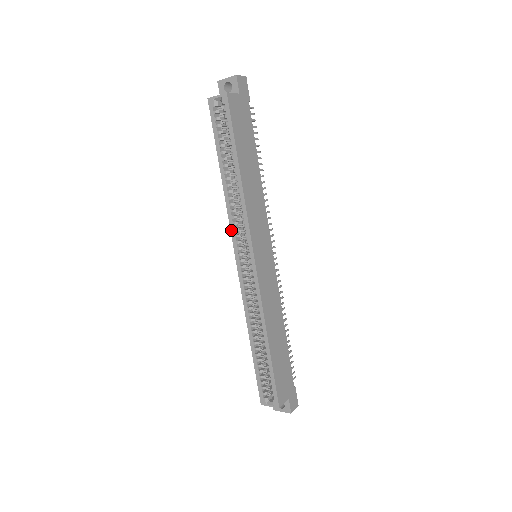
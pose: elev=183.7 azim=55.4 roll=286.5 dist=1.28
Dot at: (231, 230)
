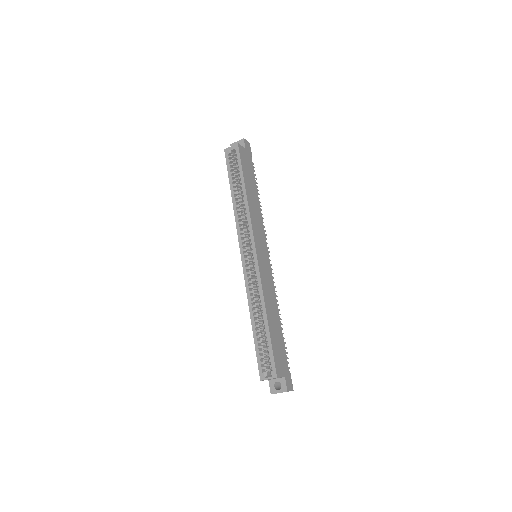
Dot at: (238, 233)
